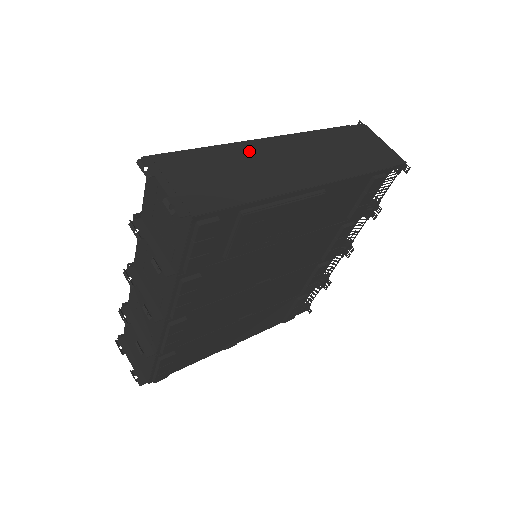
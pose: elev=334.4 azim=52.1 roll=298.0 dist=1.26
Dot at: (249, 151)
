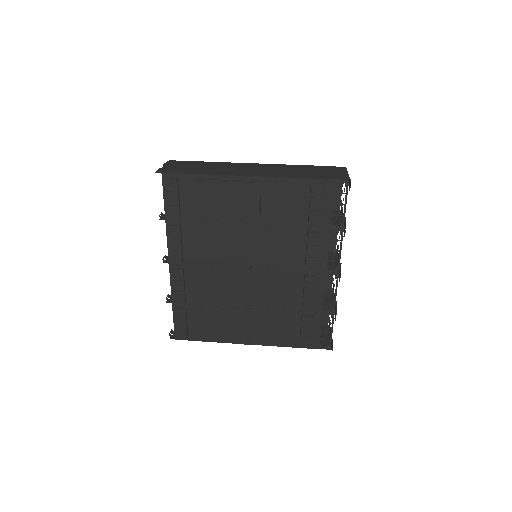
Dot at: (231, 165)
